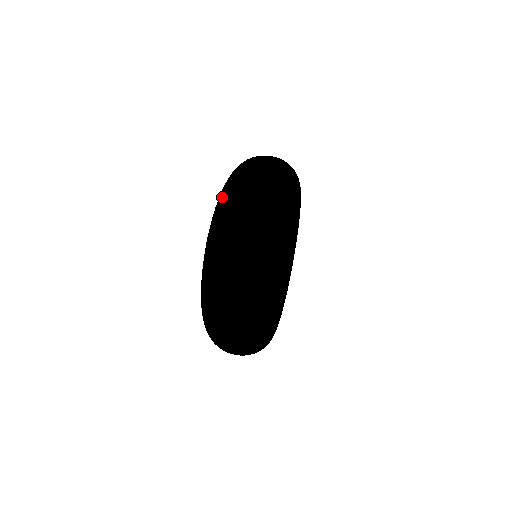
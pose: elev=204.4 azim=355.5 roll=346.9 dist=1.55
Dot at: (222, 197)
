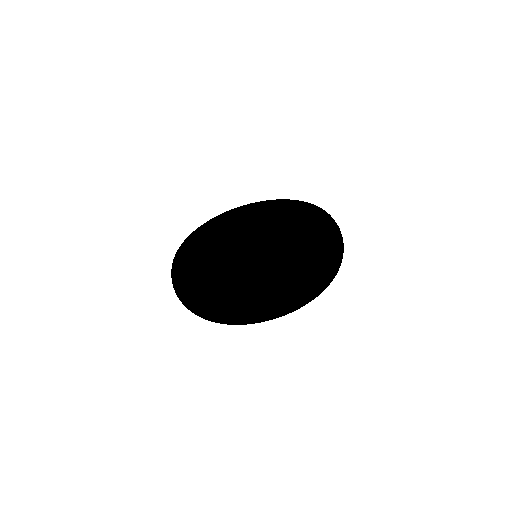
Dot at: (303, 261)
